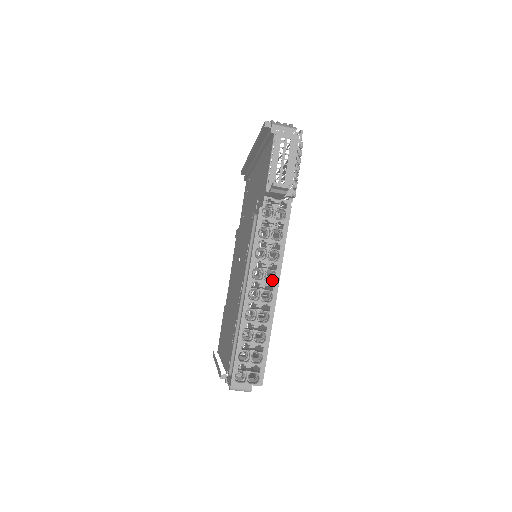
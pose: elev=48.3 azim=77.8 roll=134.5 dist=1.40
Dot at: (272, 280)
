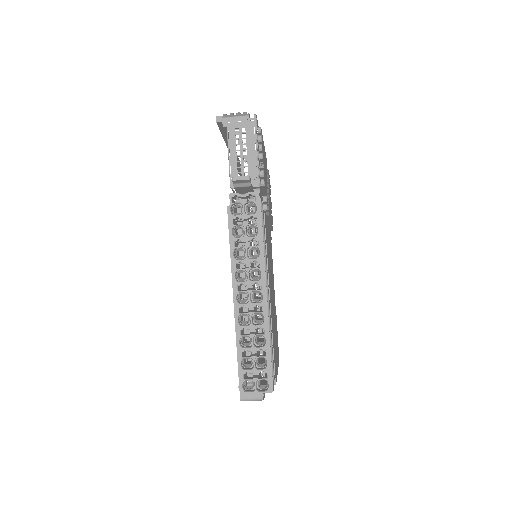
Dot at: (259, 278)
